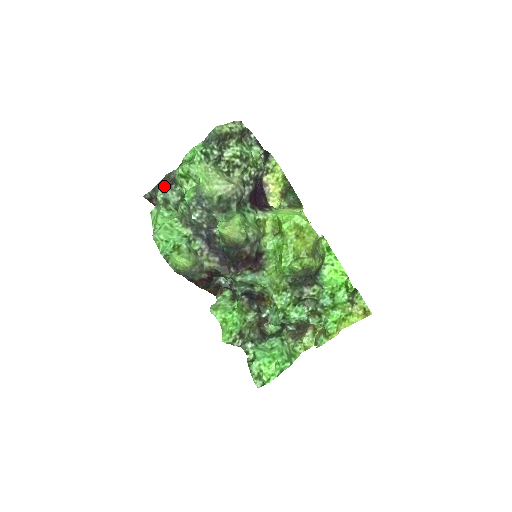
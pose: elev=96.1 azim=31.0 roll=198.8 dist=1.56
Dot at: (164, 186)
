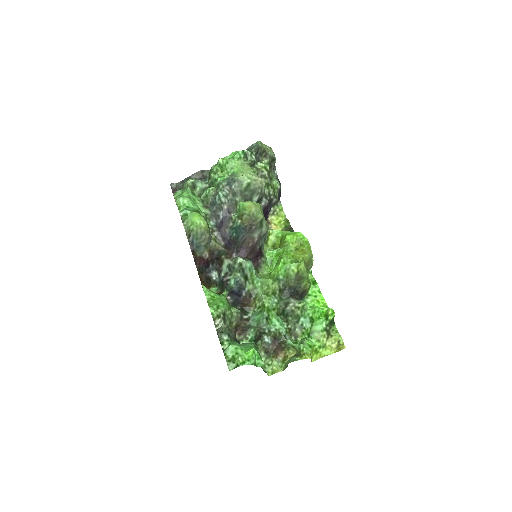
Dot at: occluded
